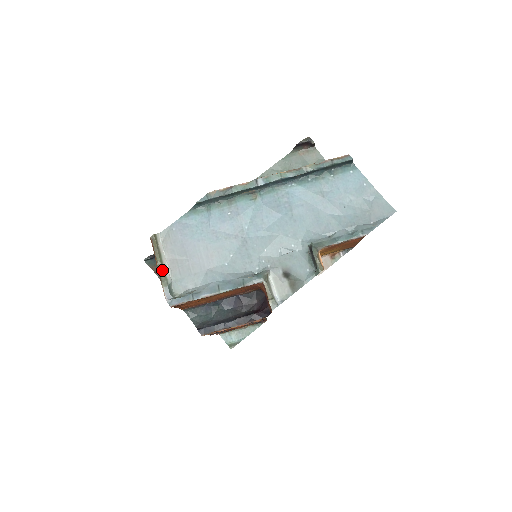
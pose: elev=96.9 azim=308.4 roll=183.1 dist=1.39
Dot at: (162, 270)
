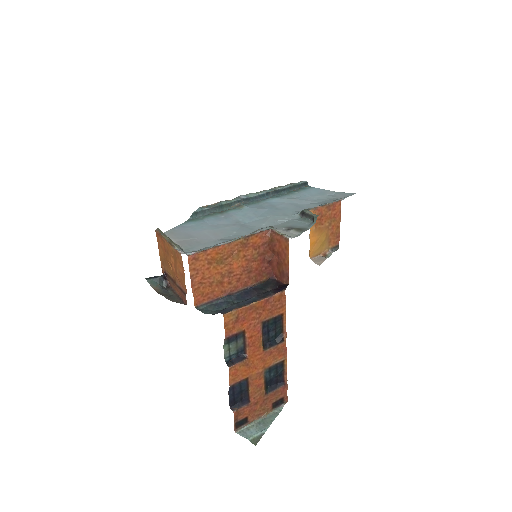
Dot at: (172, 242)
